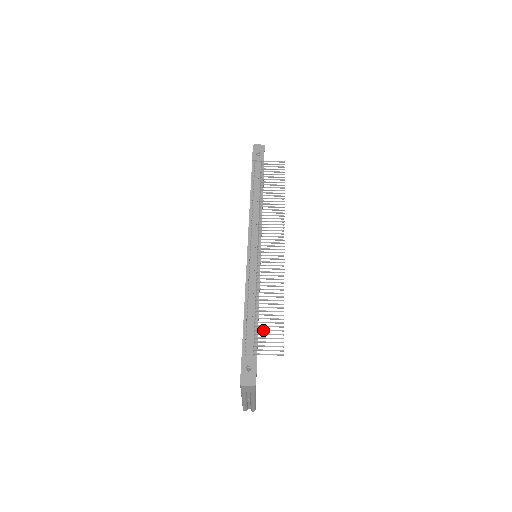
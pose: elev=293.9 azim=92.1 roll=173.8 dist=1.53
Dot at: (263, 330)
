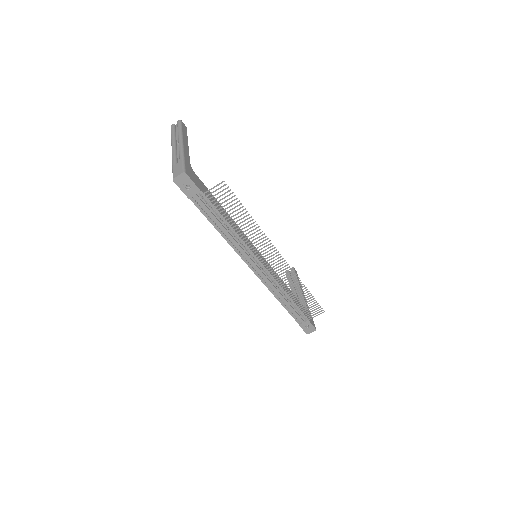
Dot at: occluded
